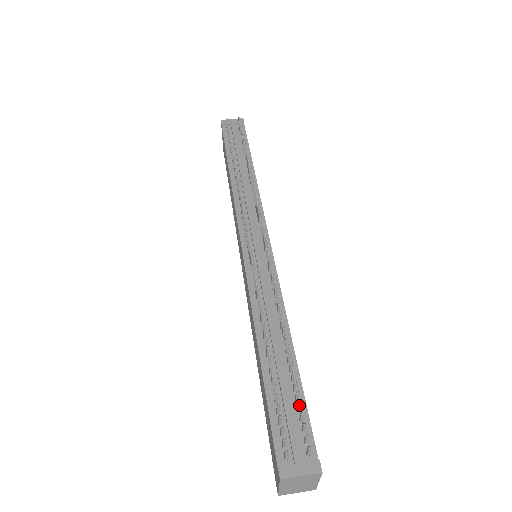
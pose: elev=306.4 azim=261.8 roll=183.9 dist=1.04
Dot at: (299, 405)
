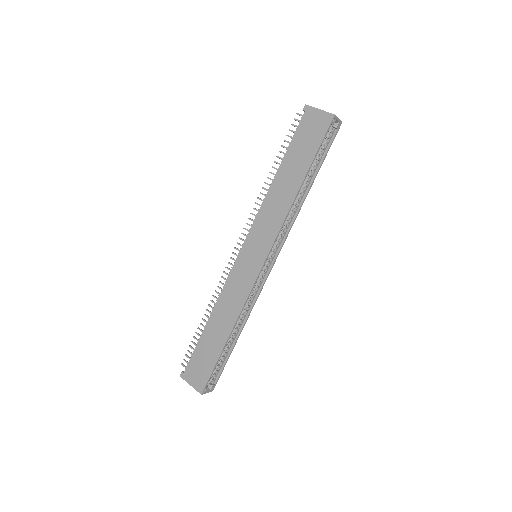
Dot at: occluded
